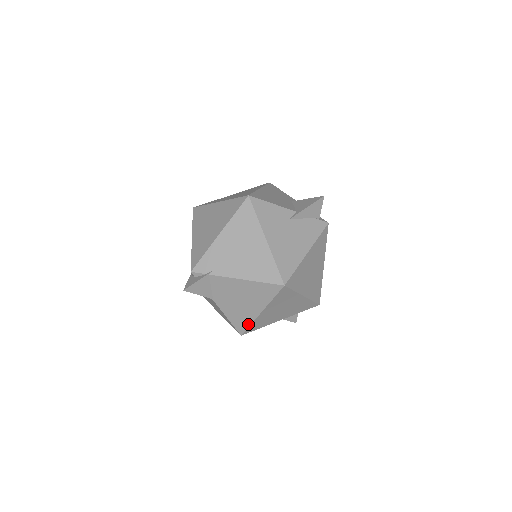
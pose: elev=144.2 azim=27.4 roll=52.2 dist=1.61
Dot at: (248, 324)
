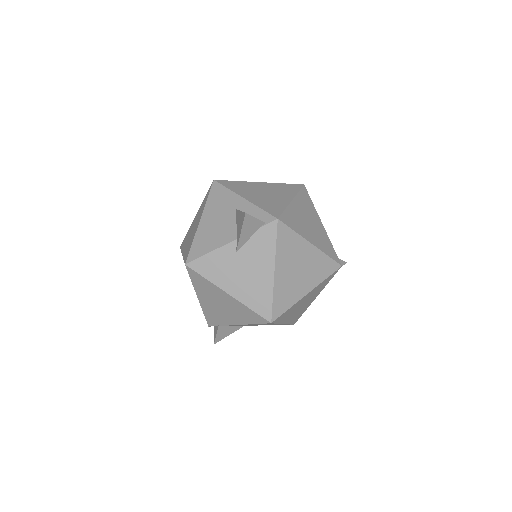
Dot at: (287, 324)
